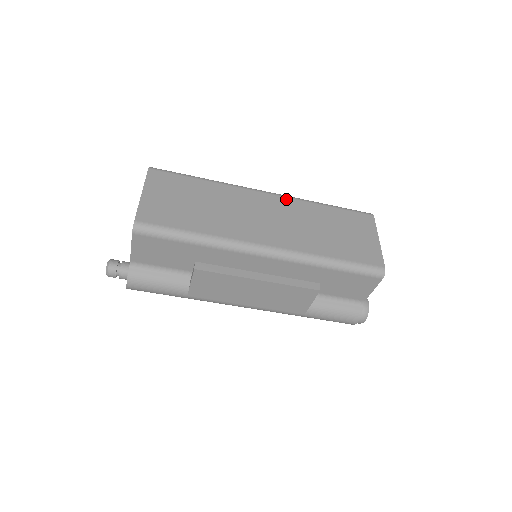
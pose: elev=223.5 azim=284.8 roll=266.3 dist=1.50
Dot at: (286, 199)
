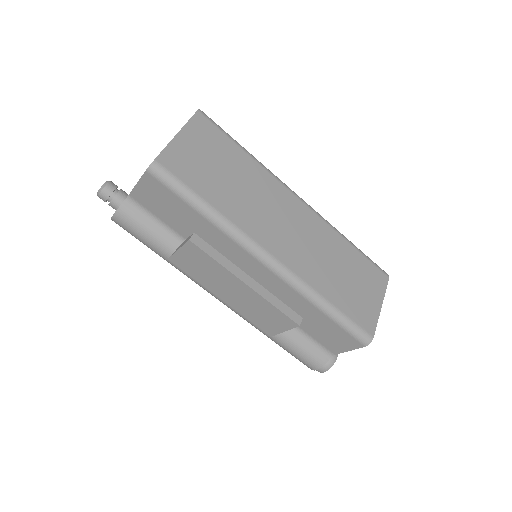
Dot at: (316, 216)
